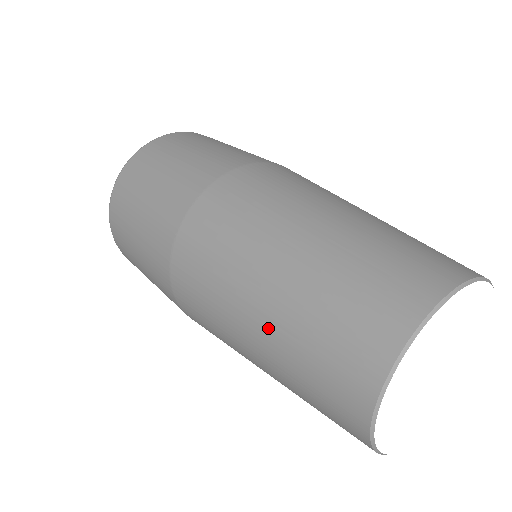
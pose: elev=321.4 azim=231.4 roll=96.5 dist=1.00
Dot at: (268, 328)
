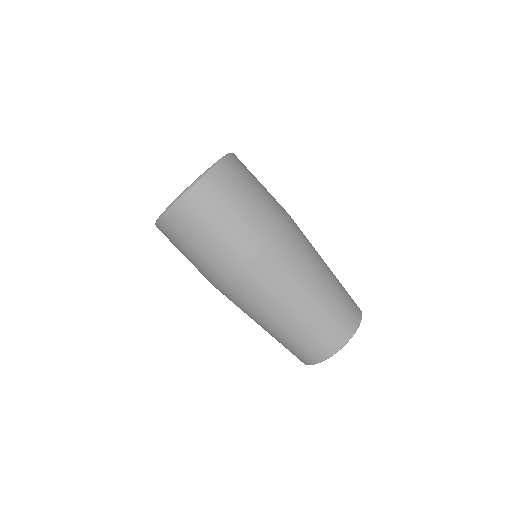
Dot at: (302, 314)
